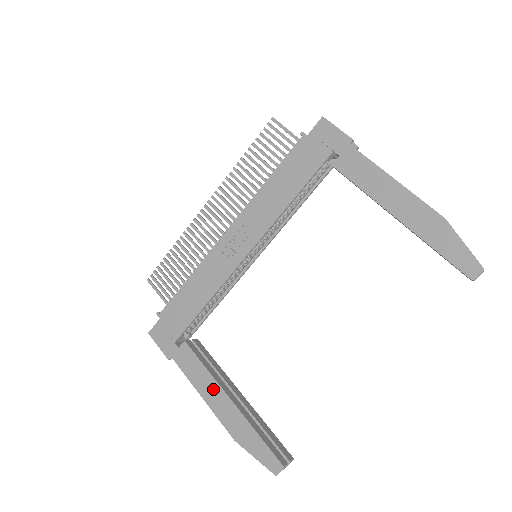
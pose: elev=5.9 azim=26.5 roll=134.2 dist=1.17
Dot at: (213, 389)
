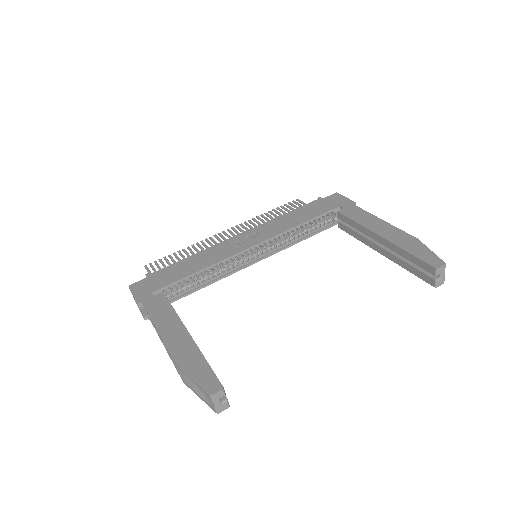
Dot at: (174, 325)
